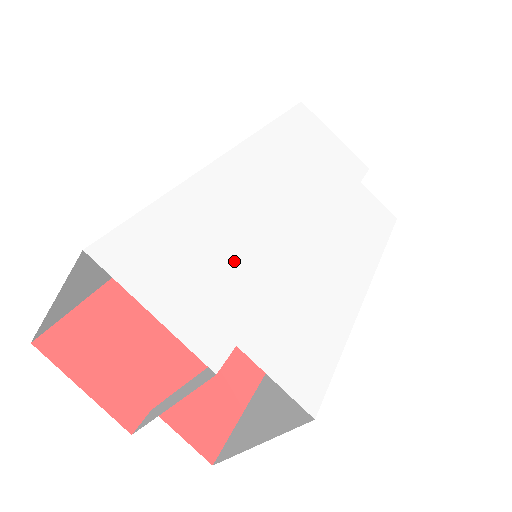
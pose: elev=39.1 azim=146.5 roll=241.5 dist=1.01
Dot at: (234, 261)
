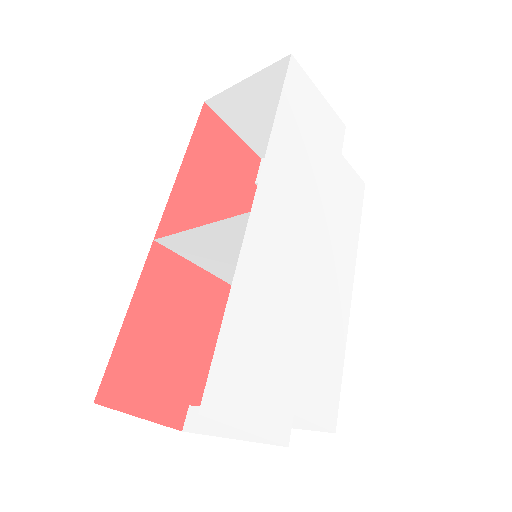
Dot at: (280, 337)
